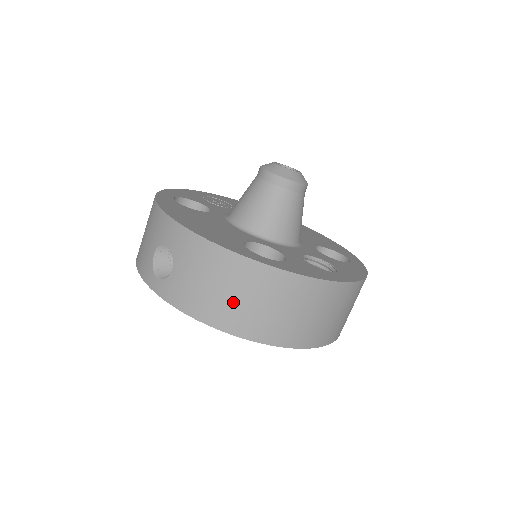
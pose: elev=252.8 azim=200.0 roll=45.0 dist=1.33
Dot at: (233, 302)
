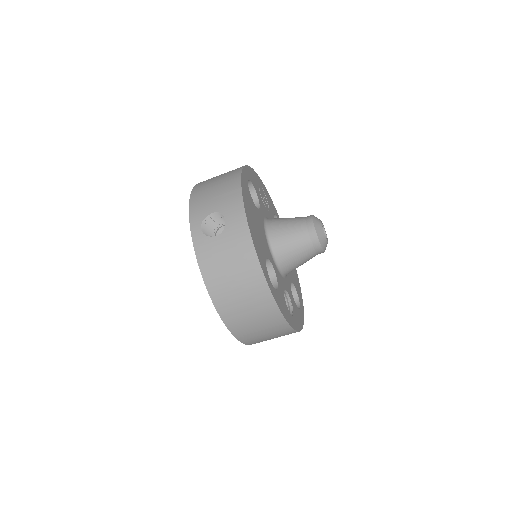
Dot at: (232, 289)
